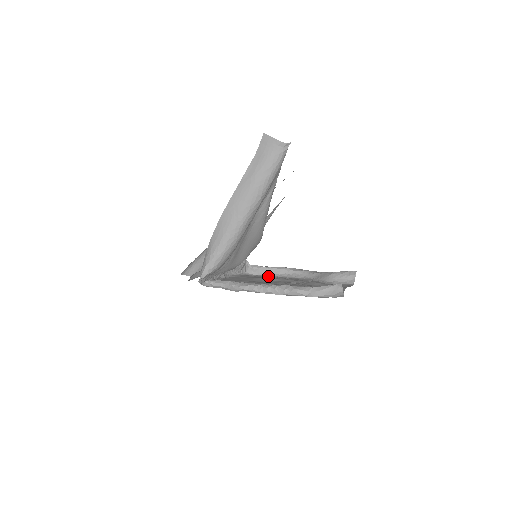
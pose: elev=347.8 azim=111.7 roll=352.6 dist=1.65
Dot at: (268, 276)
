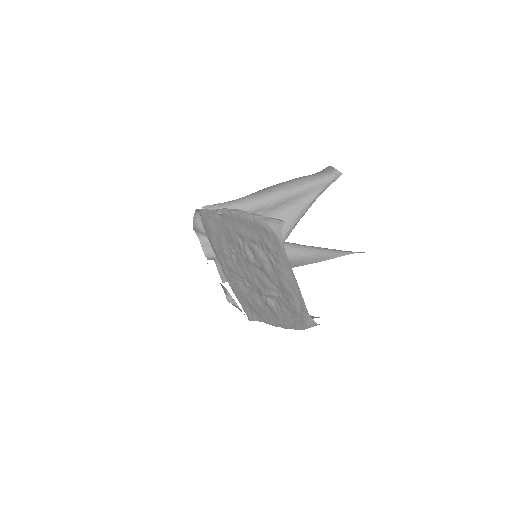
Dot at: (251, 302)
